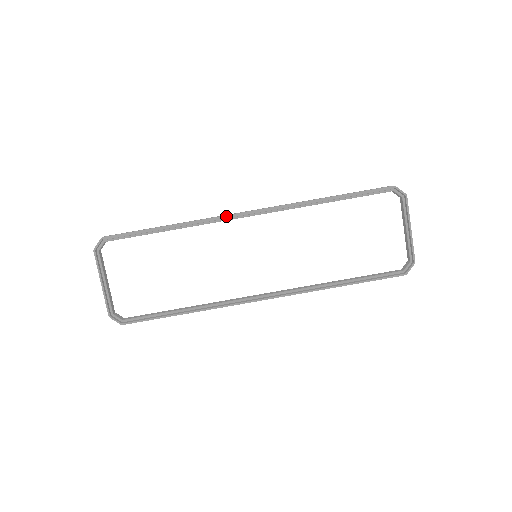
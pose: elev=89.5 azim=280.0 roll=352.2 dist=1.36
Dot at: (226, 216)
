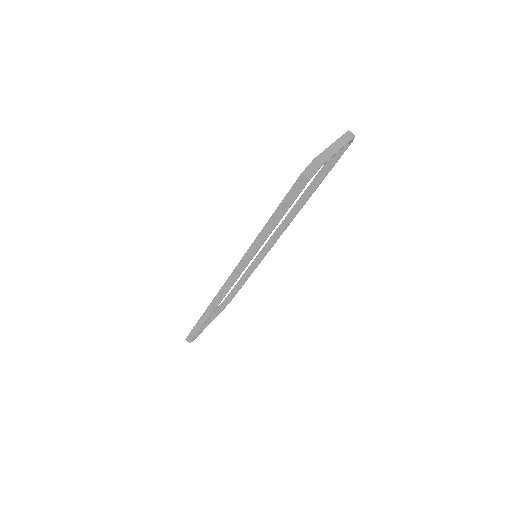
Dot at: occluded
